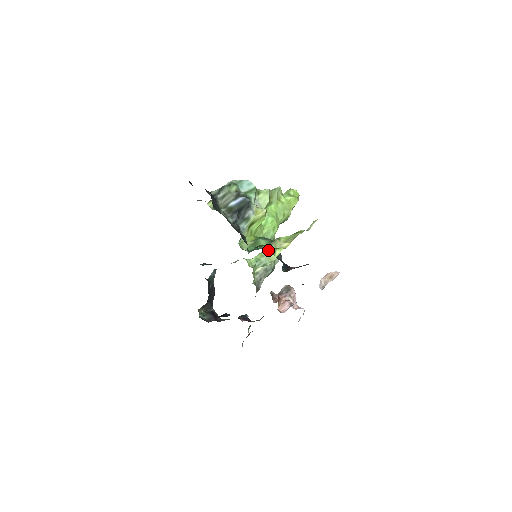
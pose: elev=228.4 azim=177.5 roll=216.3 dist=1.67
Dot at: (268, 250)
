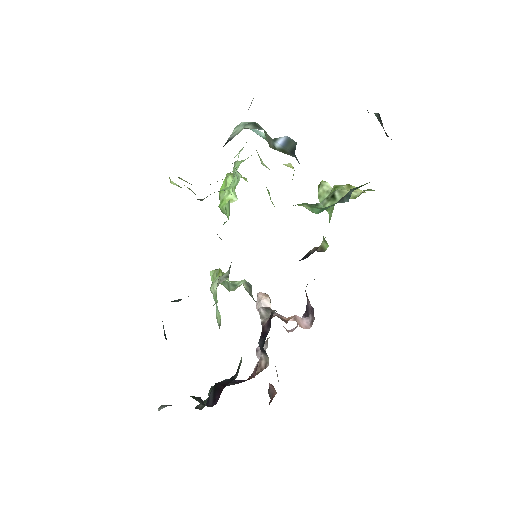
Dot at: occluded
